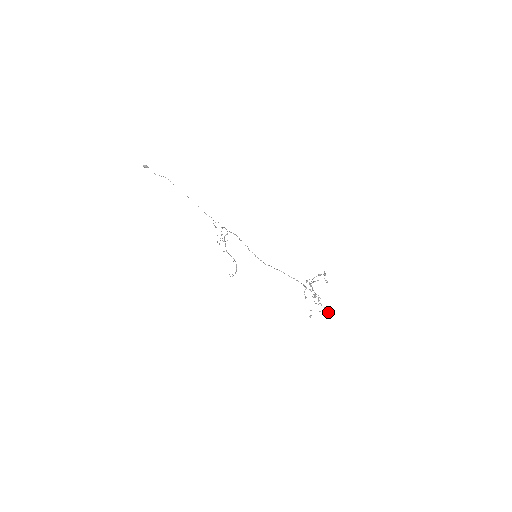
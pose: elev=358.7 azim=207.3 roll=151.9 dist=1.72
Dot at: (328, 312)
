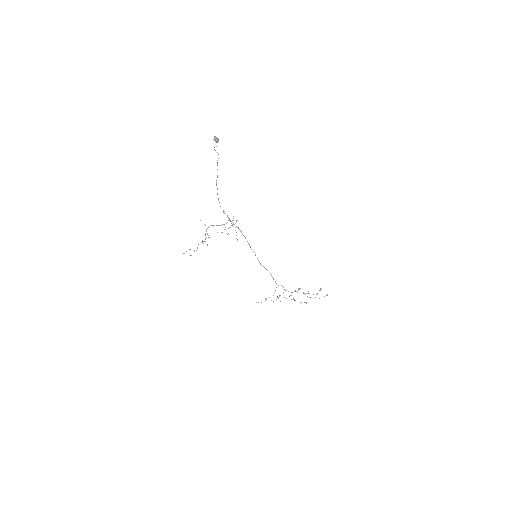
Dot at: occluded
